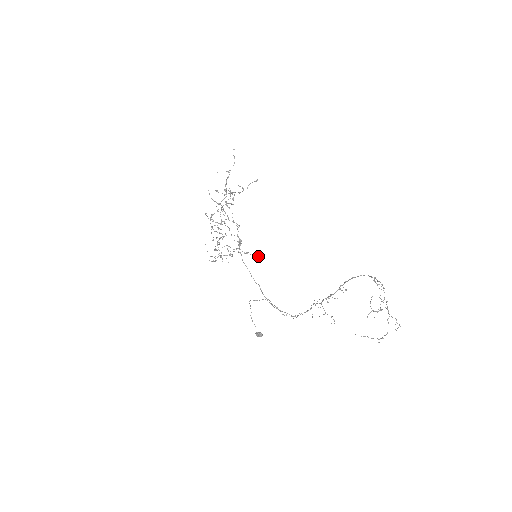
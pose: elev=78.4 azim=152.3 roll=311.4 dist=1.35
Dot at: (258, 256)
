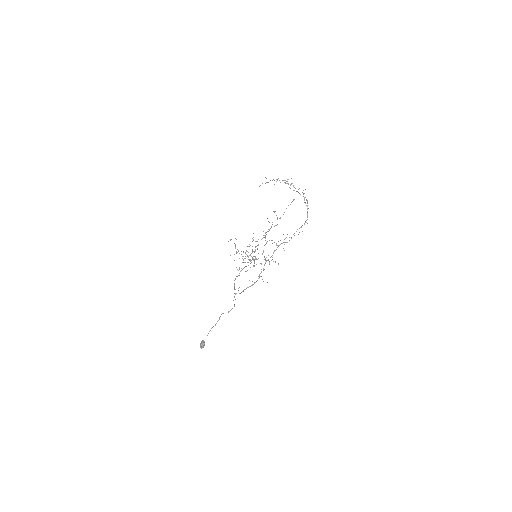
Dot at: occluded
